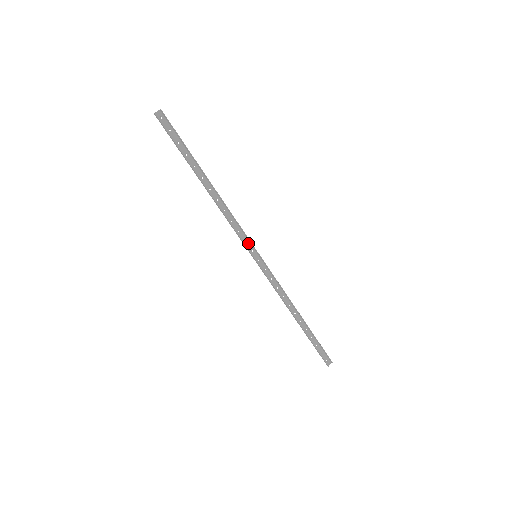
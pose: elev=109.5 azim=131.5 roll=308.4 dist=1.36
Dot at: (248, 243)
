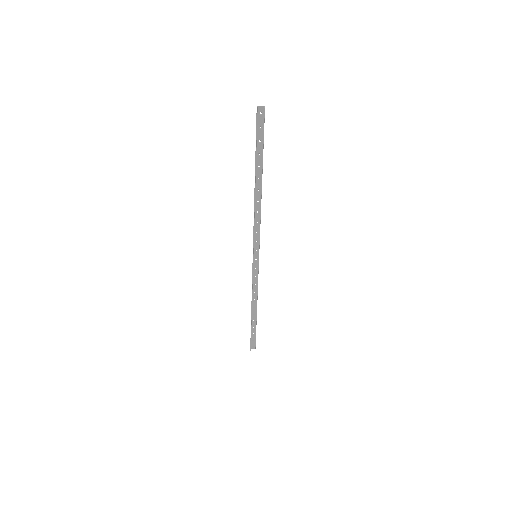
Dot at: (257, 244)
